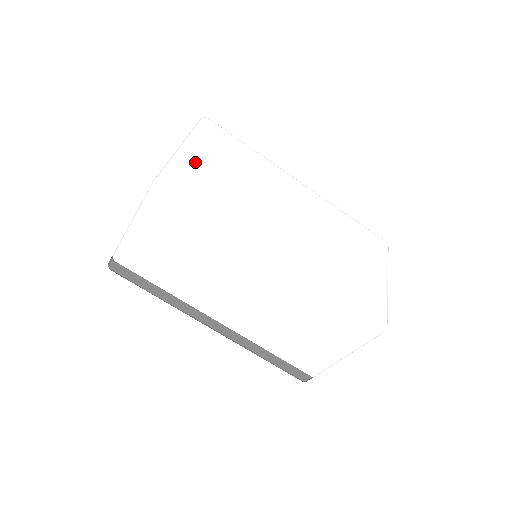
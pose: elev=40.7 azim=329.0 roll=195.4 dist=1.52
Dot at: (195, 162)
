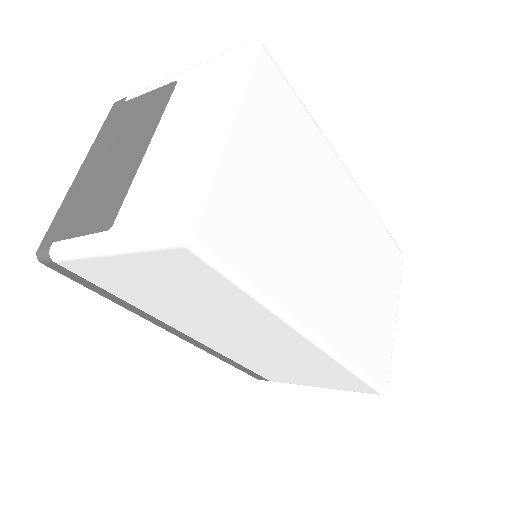
Dot at: (242, 169)
